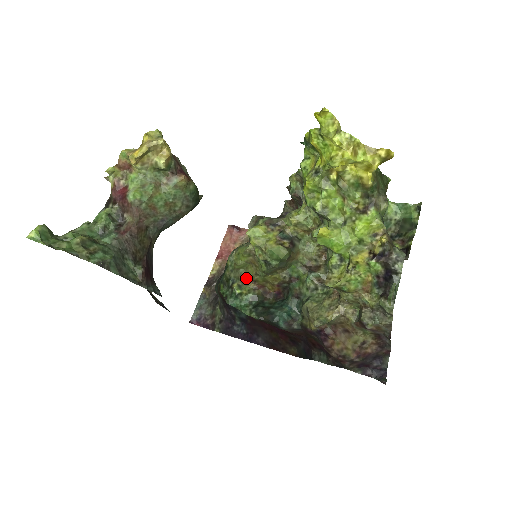
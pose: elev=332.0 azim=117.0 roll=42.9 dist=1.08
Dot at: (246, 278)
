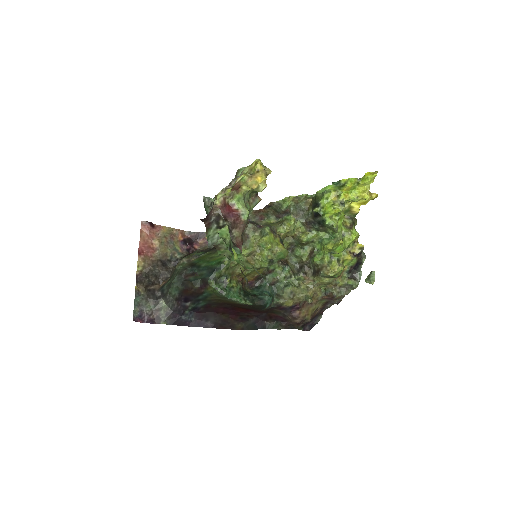
Dot at: (235, 273)
